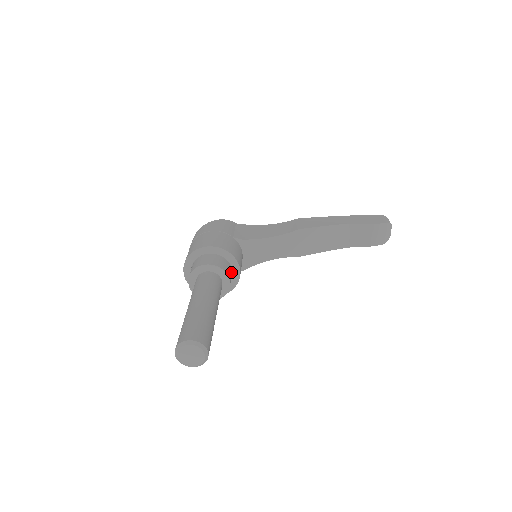
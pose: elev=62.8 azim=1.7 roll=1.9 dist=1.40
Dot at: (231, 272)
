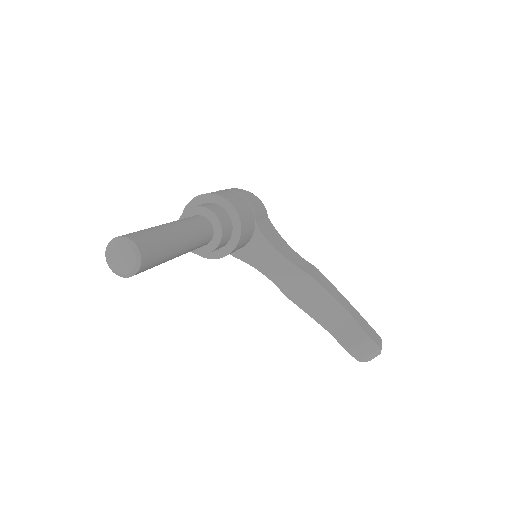
Dot at: (225, 243)
